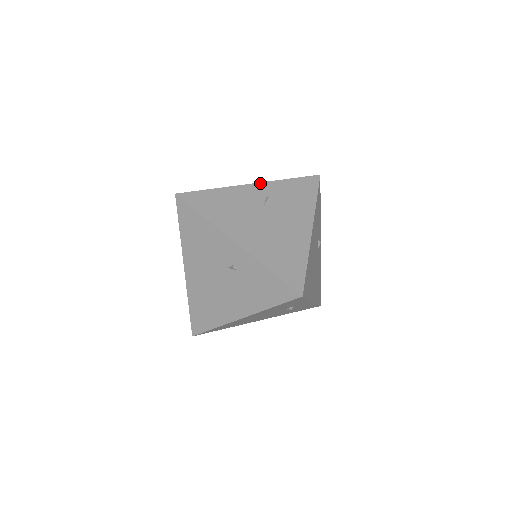
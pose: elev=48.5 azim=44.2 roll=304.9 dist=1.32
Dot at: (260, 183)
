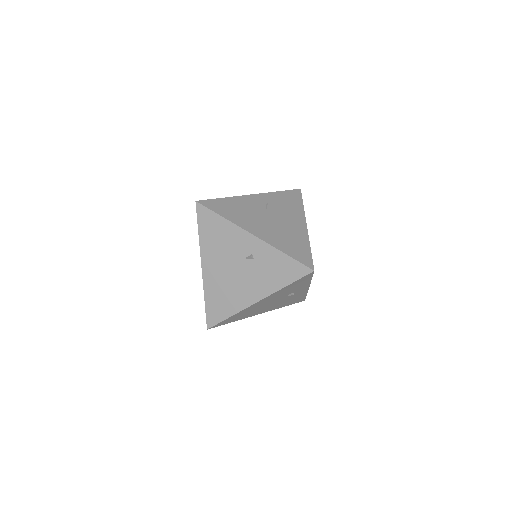
Dot at: (258, 194)
